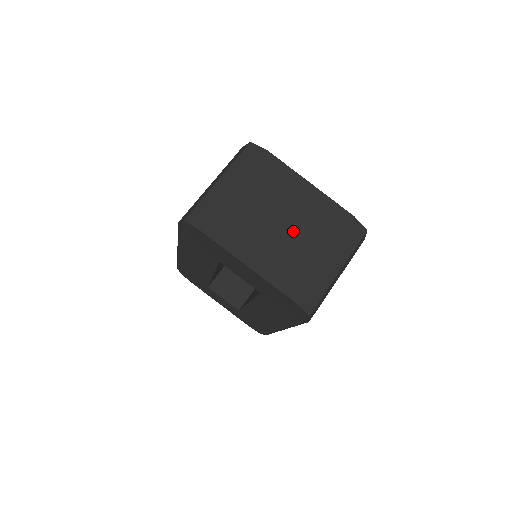
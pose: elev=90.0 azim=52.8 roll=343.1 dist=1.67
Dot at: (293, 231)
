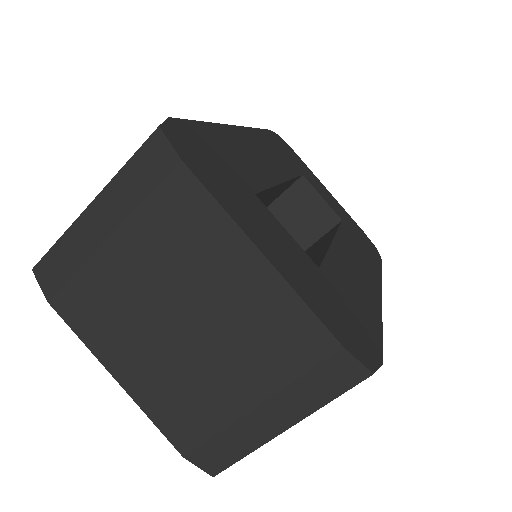
Dot at: (204, 343)
